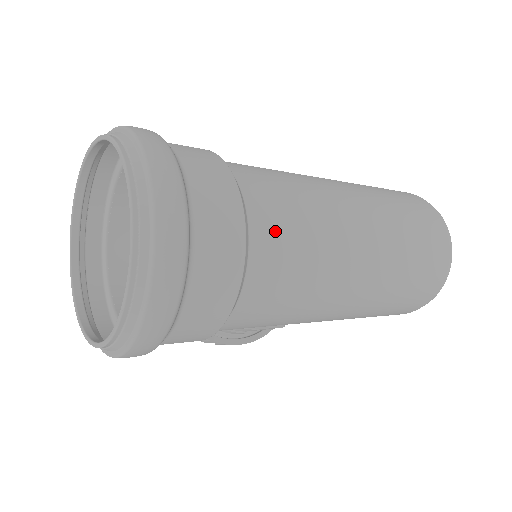
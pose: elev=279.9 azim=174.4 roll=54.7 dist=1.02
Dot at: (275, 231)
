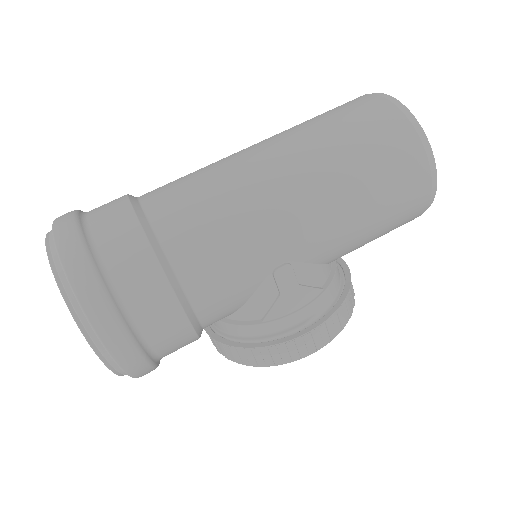
Dot at: (164, 191)
